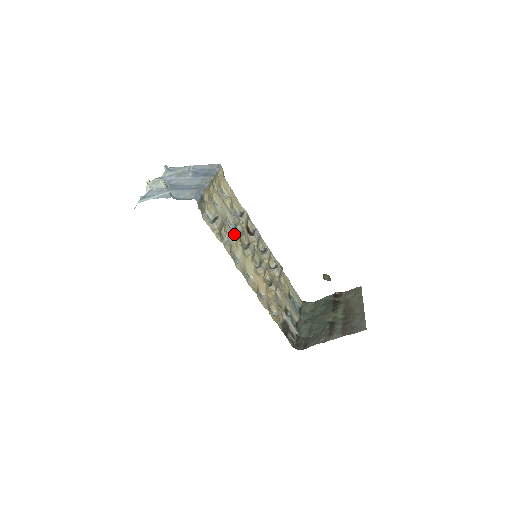
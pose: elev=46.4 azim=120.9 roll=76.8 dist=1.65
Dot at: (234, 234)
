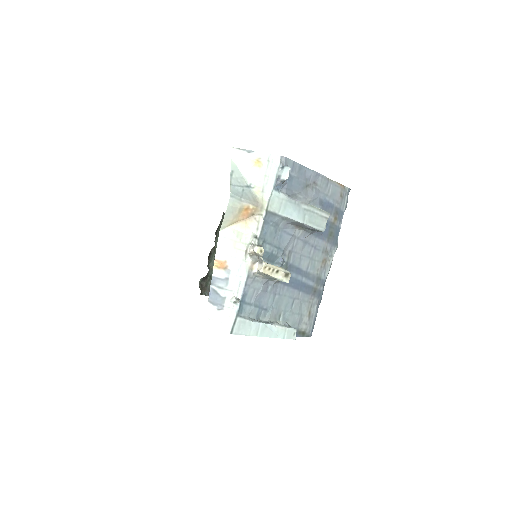
Dot at: occluded
